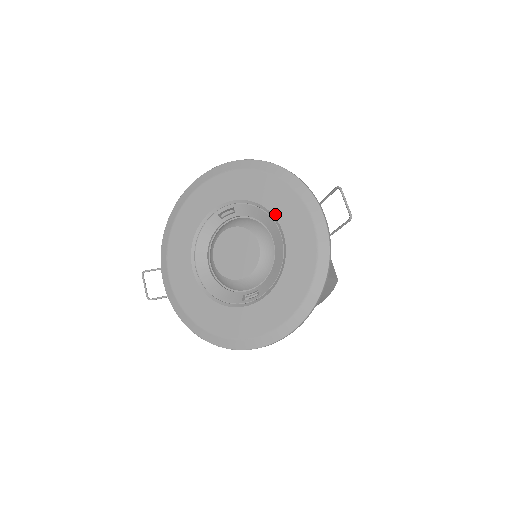
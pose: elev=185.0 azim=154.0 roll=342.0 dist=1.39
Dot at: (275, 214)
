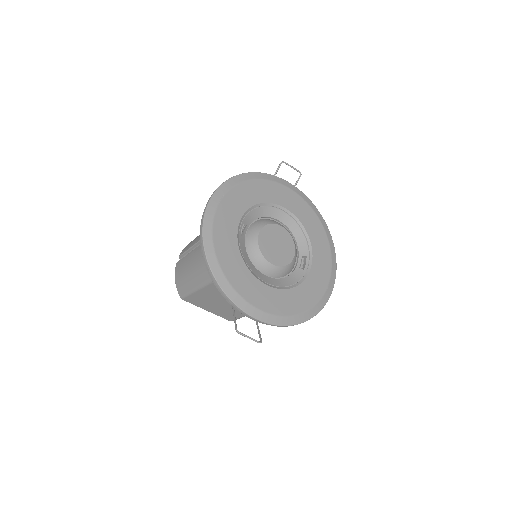
Dot at: (272, 202)
